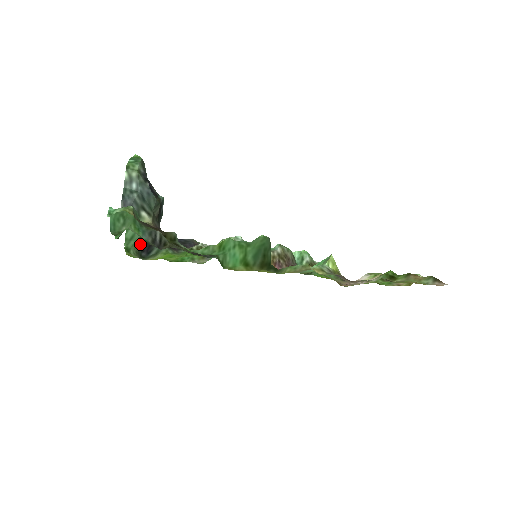
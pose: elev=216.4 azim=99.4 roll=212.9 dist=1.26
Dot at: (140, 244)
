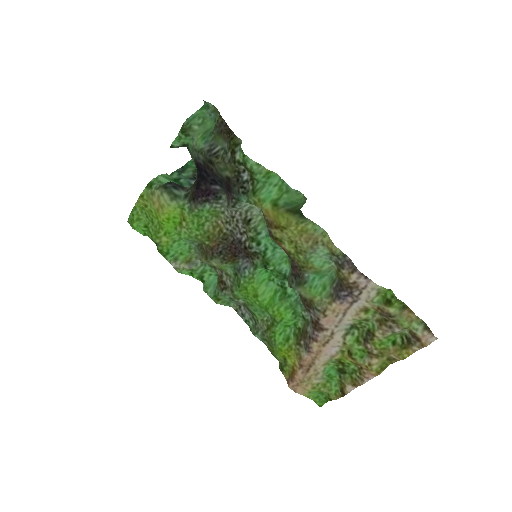
Dot at: occluded
